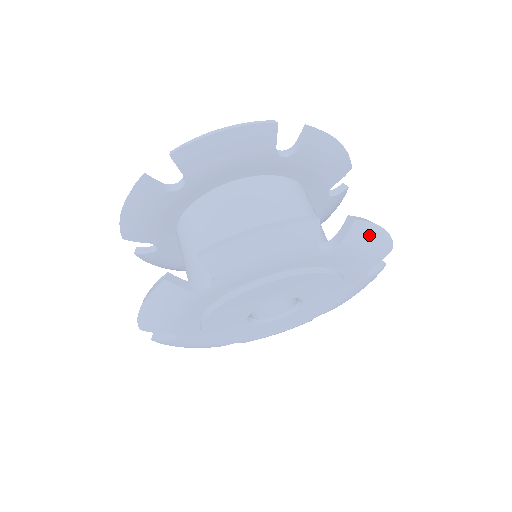
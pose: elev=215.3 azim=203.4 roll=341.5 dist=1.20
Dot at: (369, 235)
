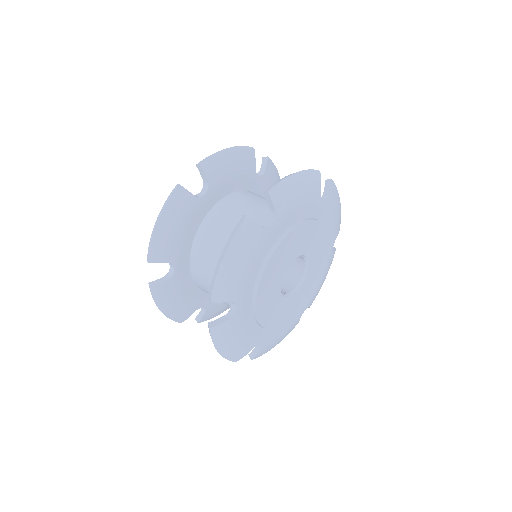
Dot at: (289, 187)
